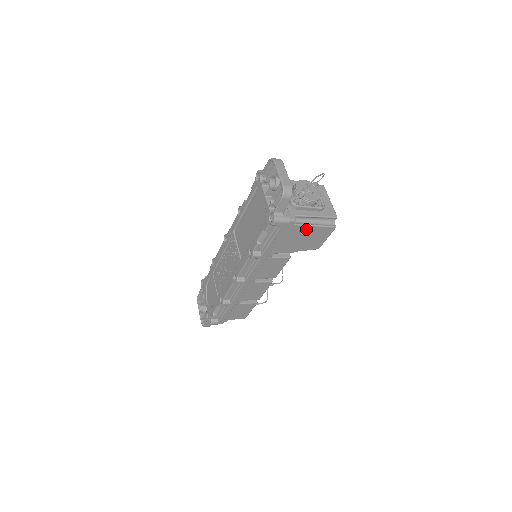
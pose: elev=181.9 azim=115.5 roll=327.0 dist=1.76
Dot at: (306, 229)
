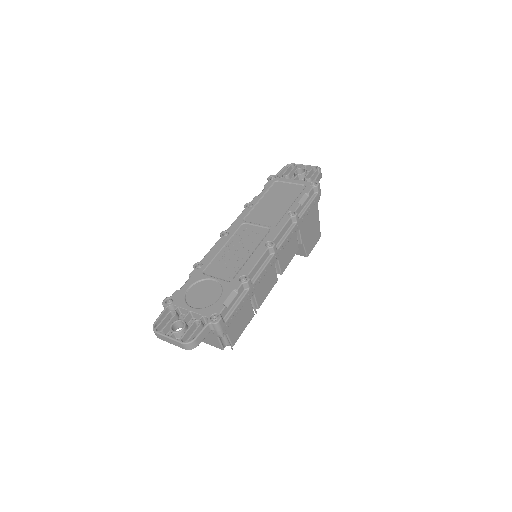
Dot at: (317, 218)
